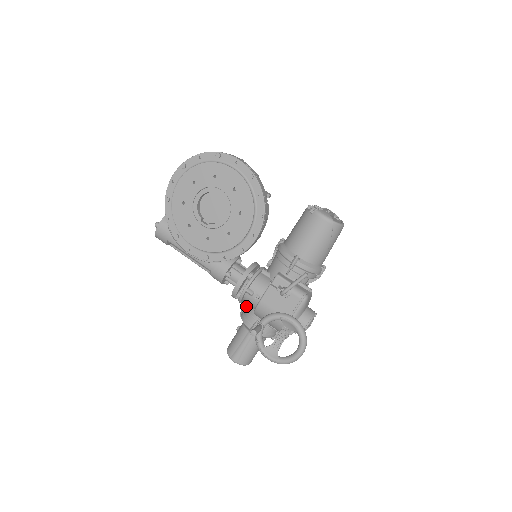
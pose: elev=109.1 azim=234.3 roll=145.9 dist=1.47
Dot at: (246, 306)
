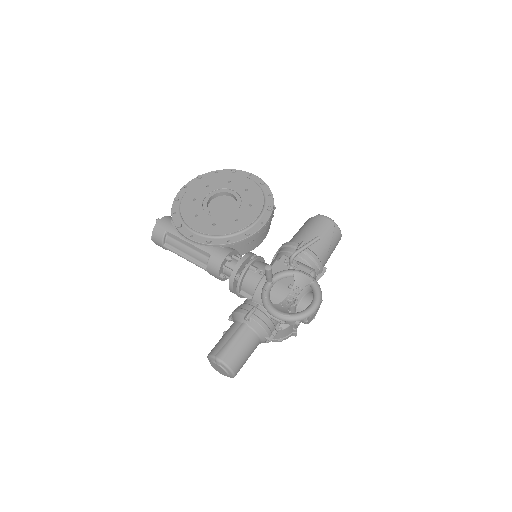
Dot at: occluded
